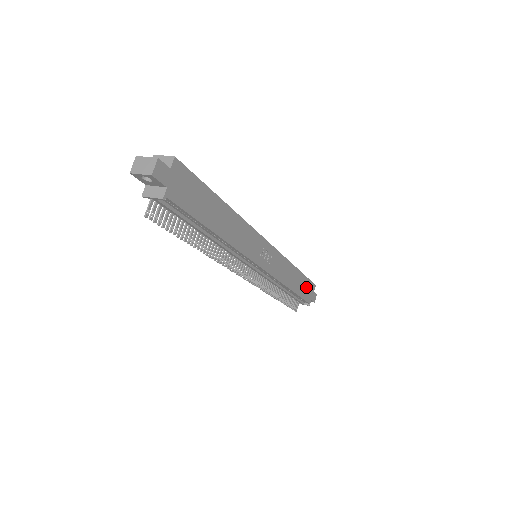
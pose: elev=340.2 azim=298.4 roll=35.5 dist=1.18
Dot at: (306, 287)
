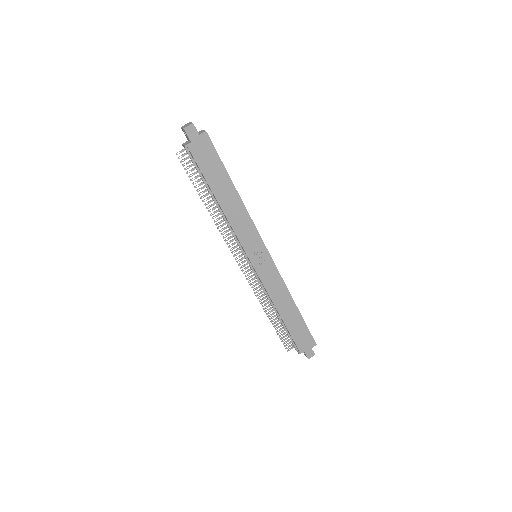
Dot at: (302, 333)
